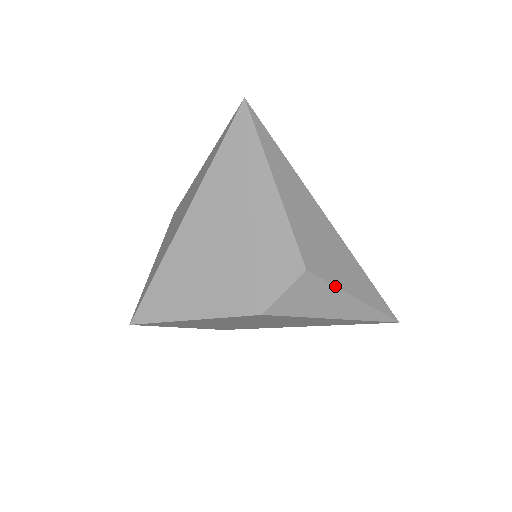
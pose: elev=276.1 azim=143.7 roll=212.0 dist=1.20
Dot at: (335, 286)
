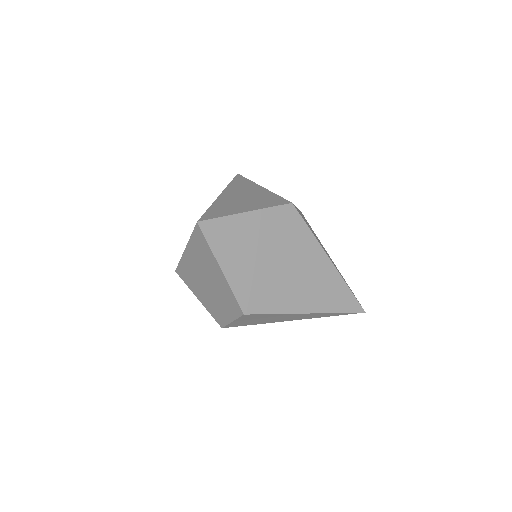
Dot at: occluded
